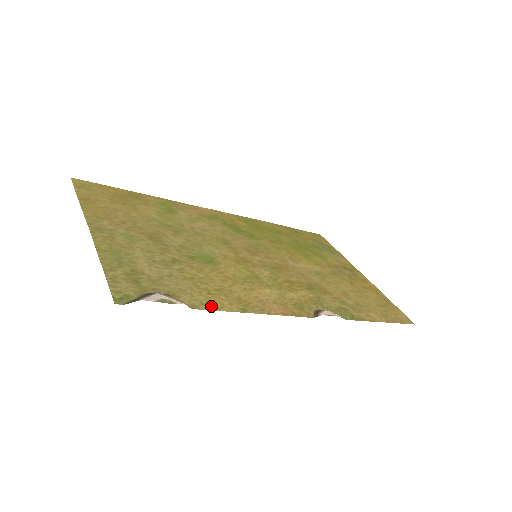
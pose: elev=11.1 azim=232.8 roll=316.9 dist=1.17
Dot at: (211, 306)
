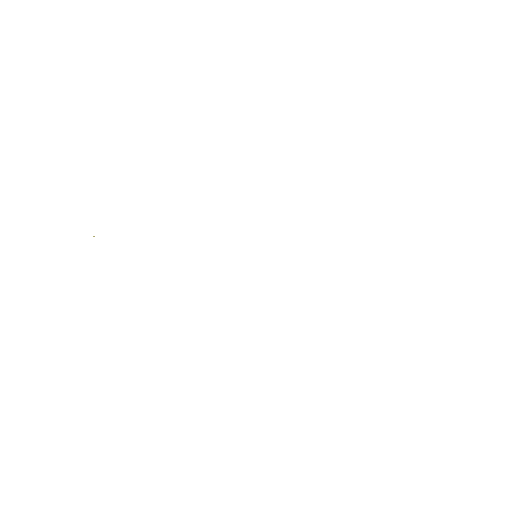
Dot at: occluded
